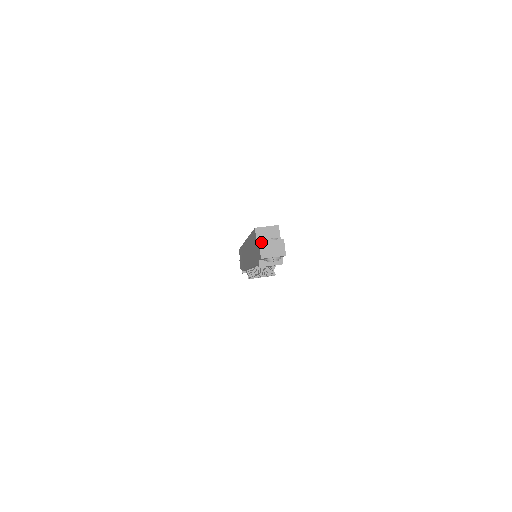
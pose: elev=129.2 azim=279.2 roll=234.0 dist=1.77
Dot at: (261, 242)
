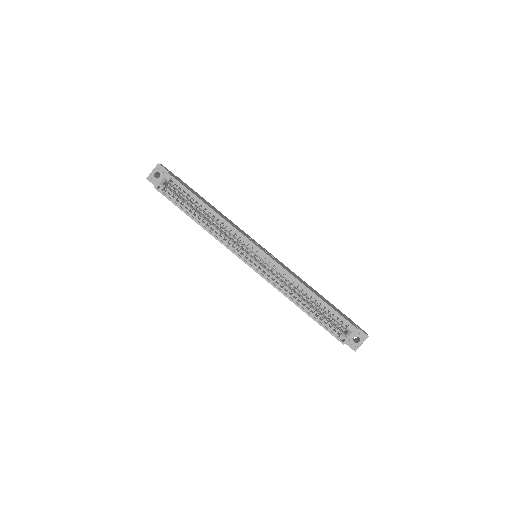
Dot at: occluded
